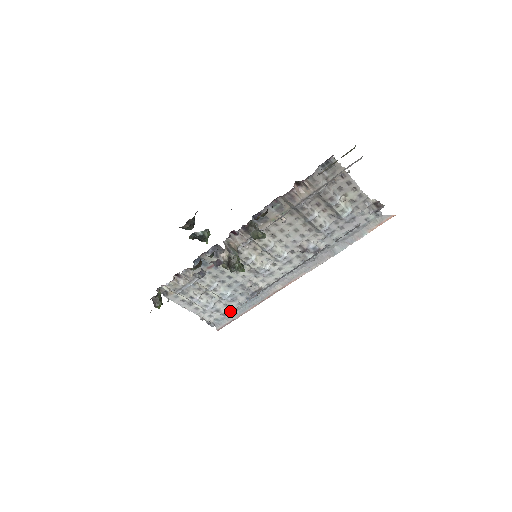
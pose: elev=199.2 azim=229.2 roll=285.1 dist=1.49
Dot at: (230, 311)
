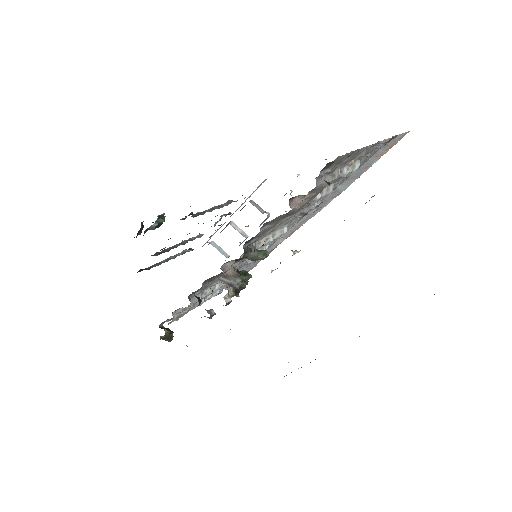
Dot at: occluded
